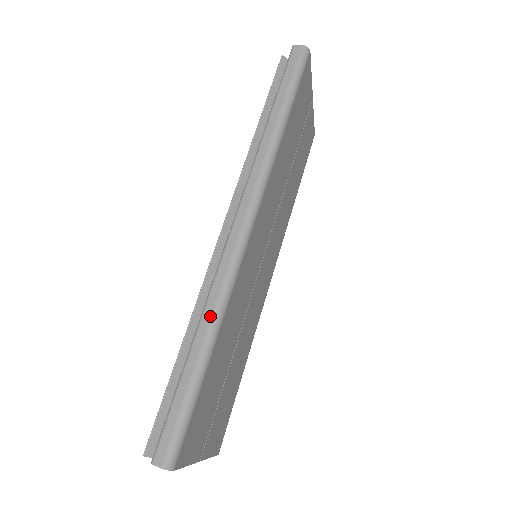
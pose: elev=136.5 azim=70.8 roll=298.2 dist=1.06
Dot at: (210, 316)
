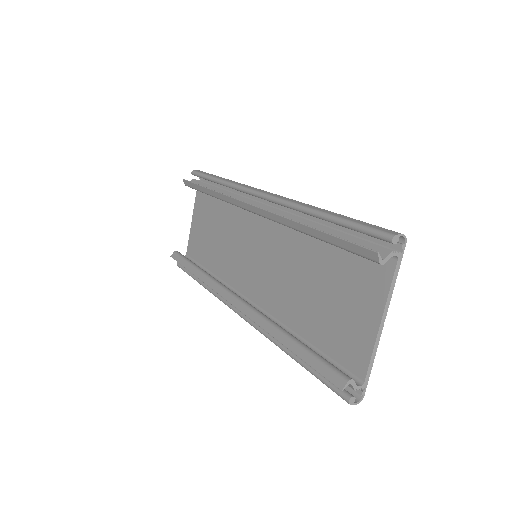
Dot at: (311, 205)
